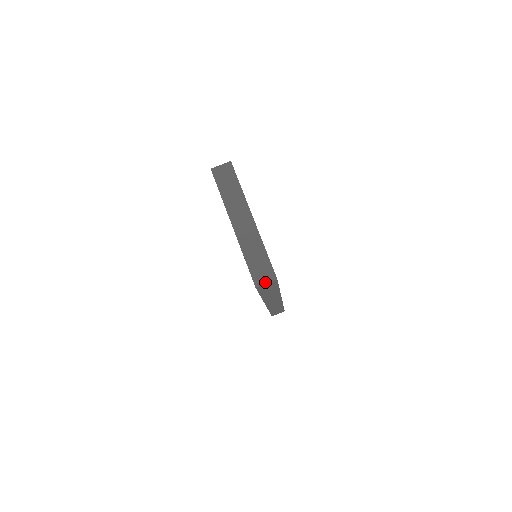
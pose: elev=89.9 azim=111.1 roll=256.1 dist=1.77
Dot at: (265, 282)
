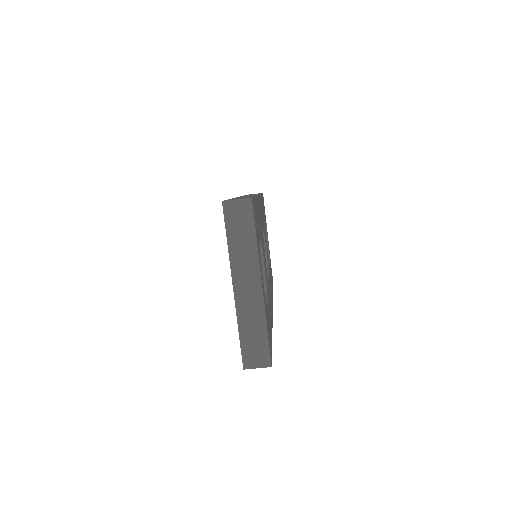
Dot at: (256, 366)
